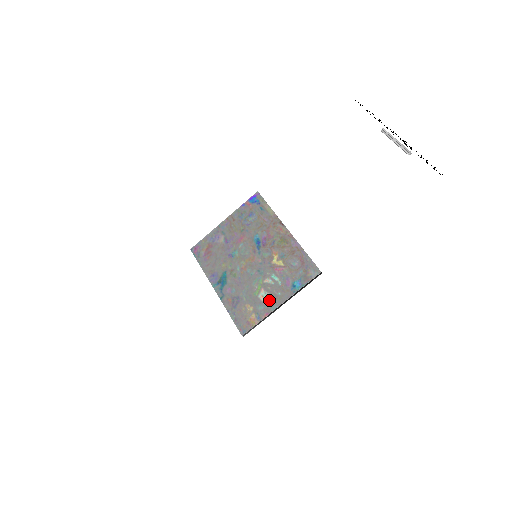
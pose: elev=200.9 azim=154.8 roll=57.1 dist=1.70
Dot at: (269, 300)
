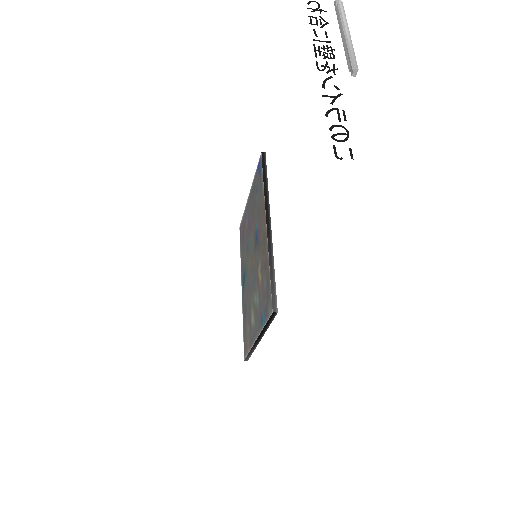
Dot at: (253, 327)
